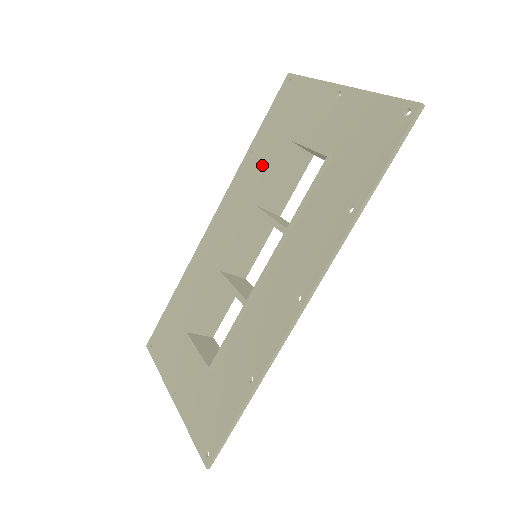
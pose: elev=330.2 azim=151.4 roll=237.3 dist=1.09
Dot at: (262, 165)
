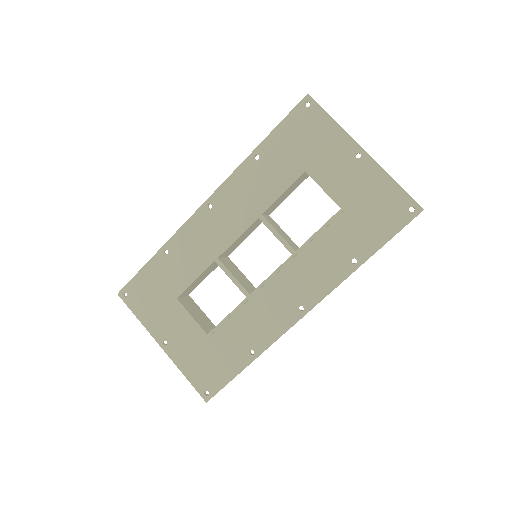
Dot at: (271, 177)
